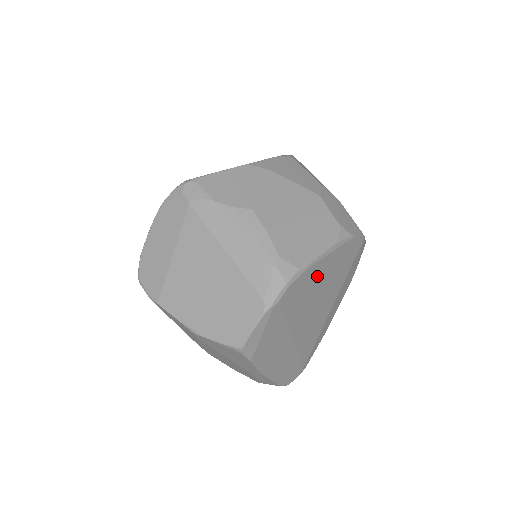
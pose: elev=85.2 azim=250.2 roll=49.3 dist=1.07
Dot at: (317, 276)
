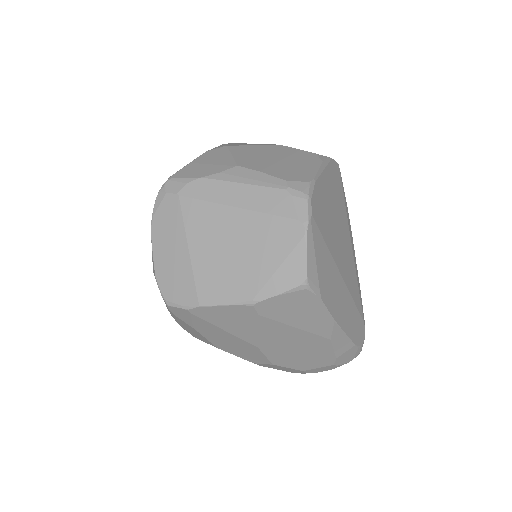
Dot at: (326, 196)
